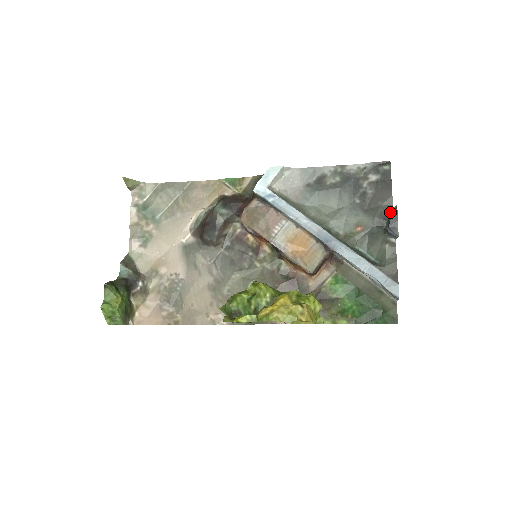
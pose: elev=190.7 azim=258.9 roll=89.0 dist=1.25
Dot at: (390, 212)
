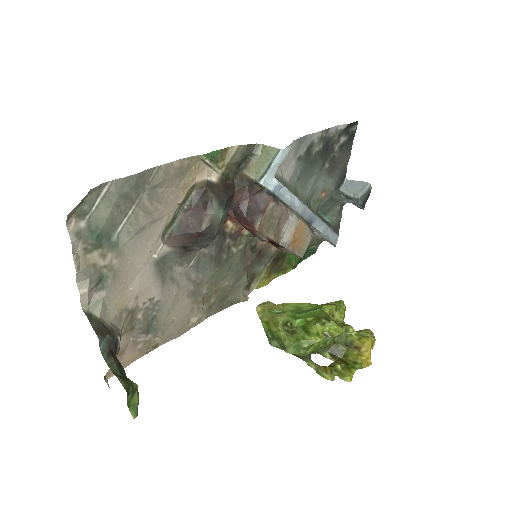
Dot at: (345, 173)
